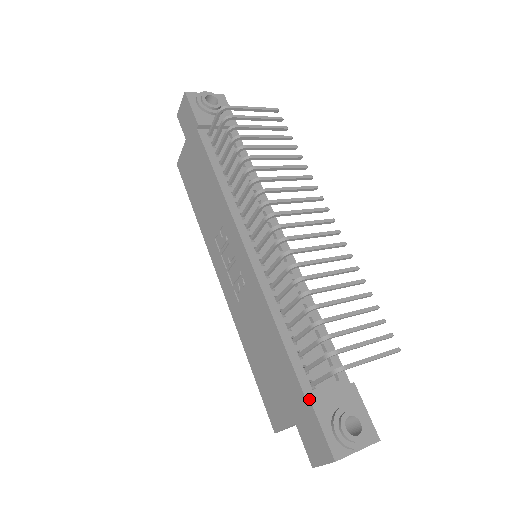
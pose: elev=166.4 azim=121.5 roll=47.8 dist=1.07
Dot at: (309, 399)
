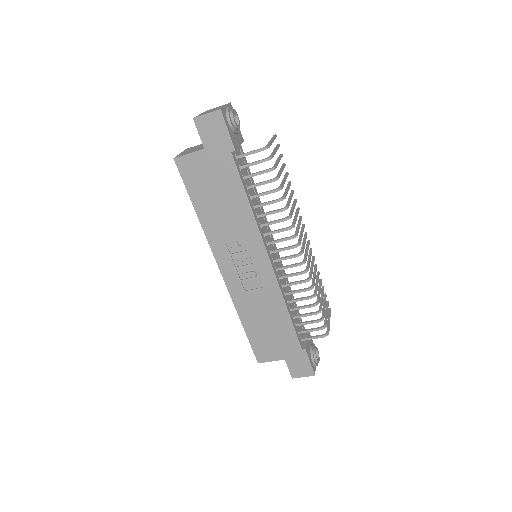
Dot at: (305, 350)
